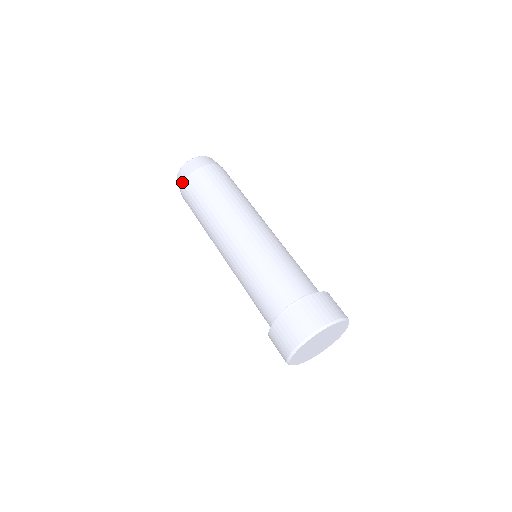
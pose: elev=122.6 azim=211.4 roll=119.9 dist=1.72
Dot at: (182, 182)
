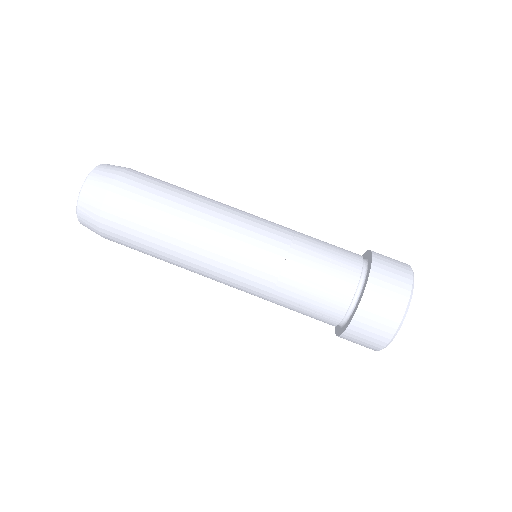
Dot at: (97, 207)
